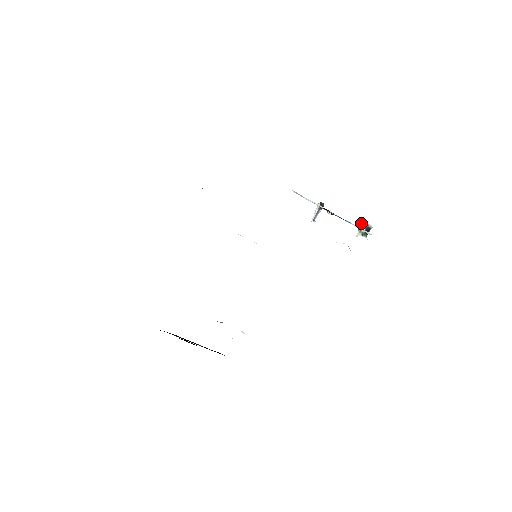
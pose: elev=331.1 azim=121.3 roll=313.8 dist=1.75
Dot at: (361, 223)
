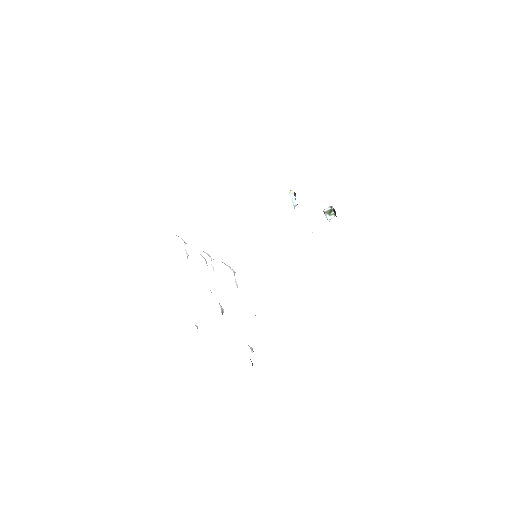
Dot at: (324, 209)
